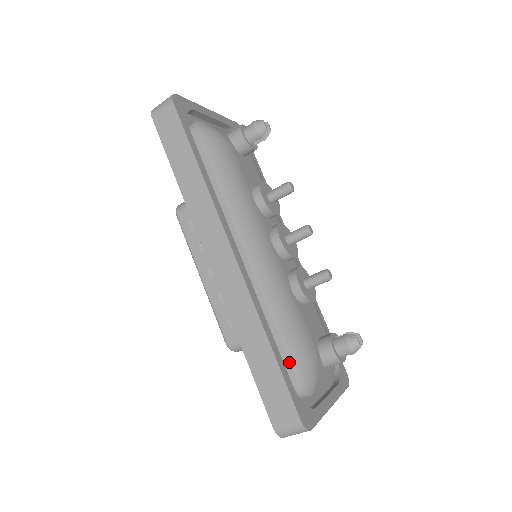
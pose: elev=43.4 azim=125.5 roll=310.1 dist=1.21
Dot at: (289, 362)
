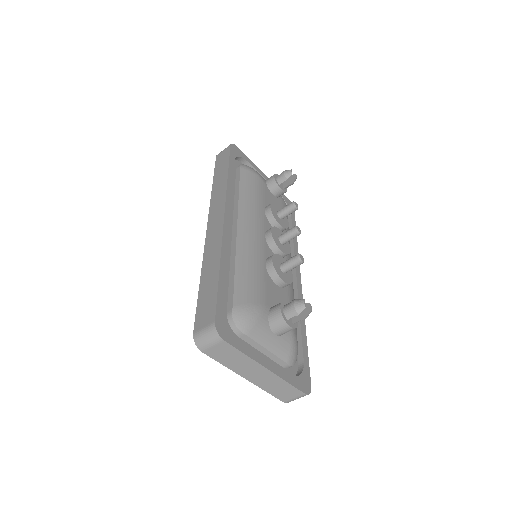
Dot at: (233, 295)
